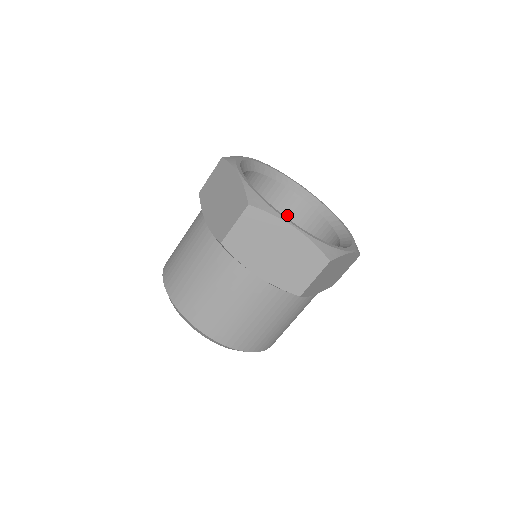
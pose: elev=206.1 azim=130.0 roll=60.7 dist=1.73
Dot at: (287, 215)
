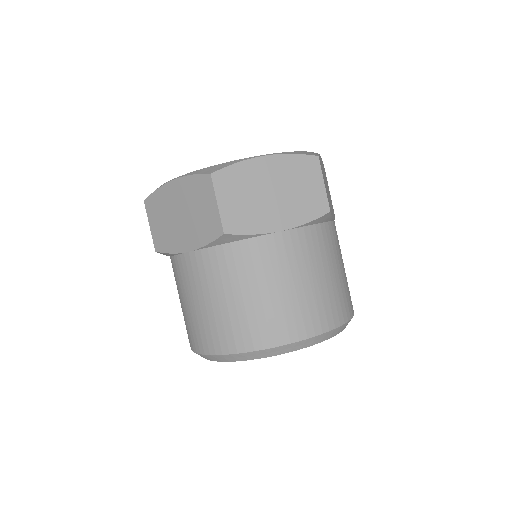
Dot at: occluded
